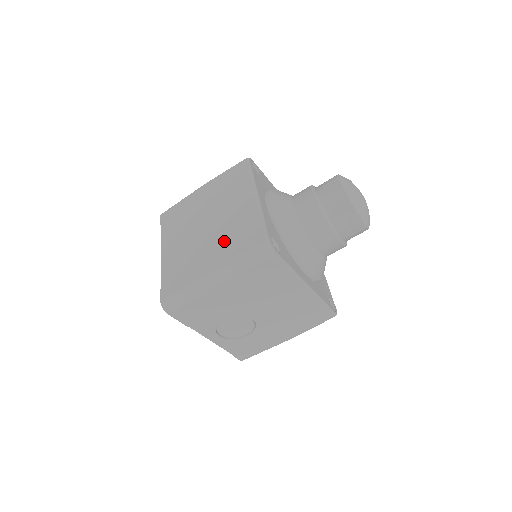
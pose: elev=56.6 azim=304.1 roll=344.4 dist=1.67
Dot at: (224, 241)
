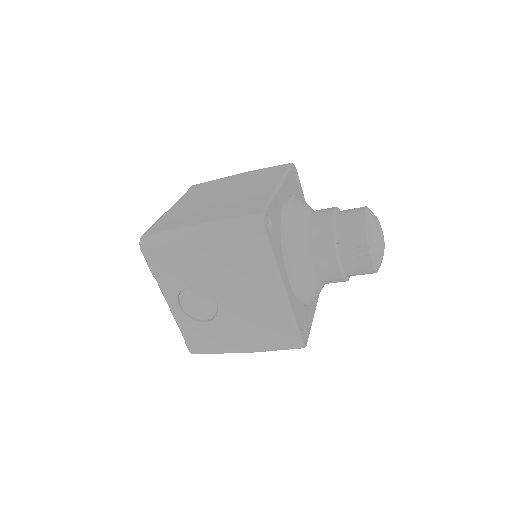
Dot at: (226, 207)
